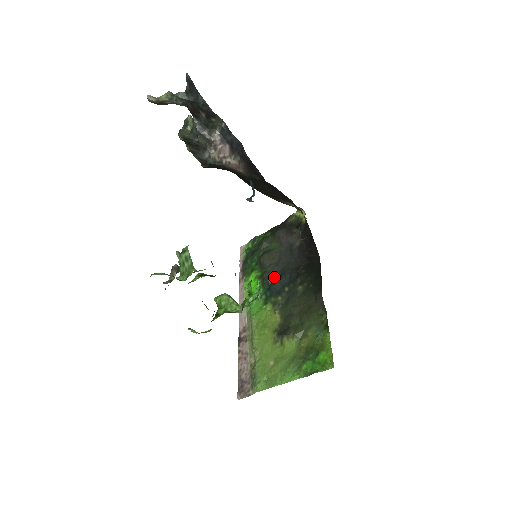
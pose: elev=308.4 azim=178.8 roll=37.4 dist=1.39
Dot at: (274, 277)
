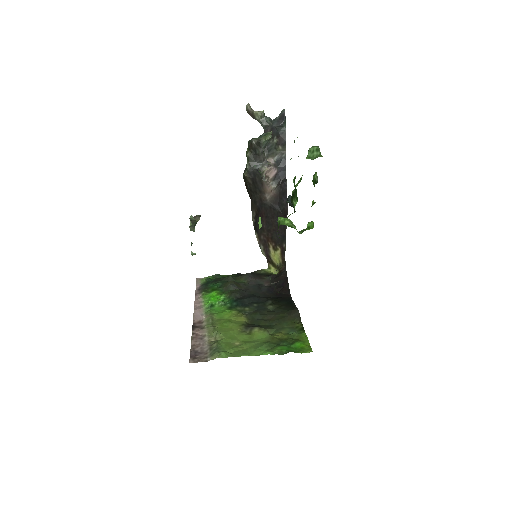
Dot at: (243, 295)
